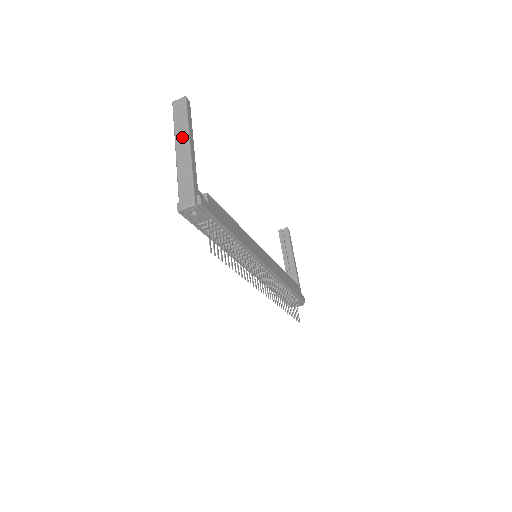
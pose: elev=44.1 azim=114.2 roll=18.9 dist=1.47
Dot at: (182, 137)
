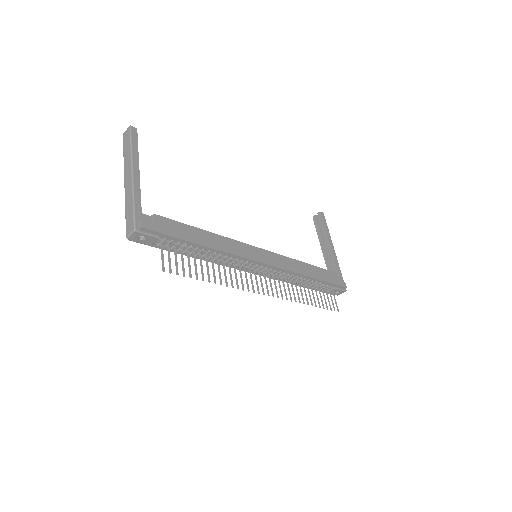
Dot at: (128, 166)
